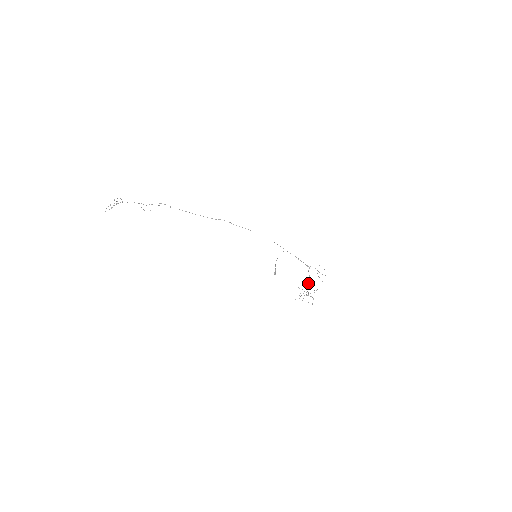
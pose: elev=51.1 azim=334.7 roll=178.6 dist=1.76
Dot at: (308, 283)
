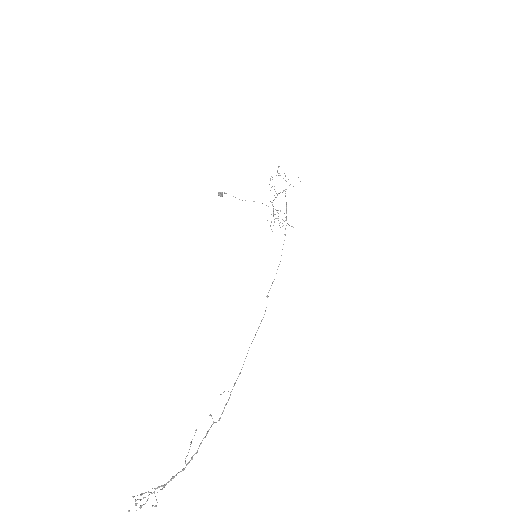
Dot at: occluded
